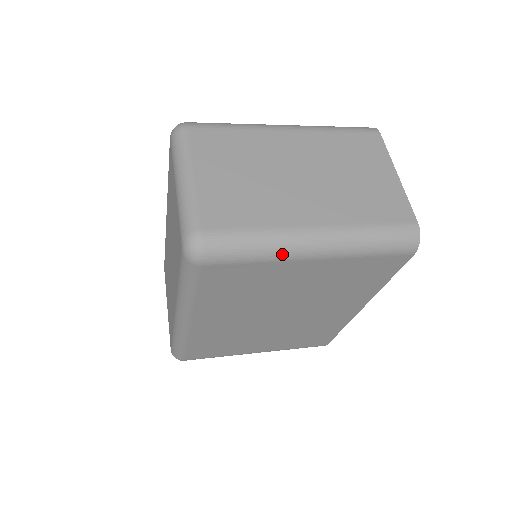
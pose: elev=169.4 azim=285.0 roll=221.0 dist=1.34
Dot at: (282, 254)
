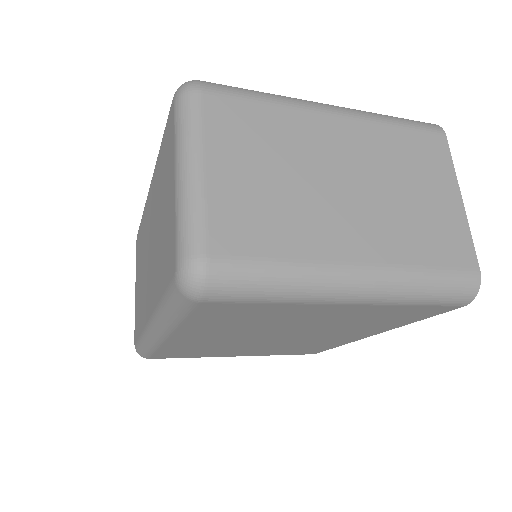
Dot at: (309, 297)
